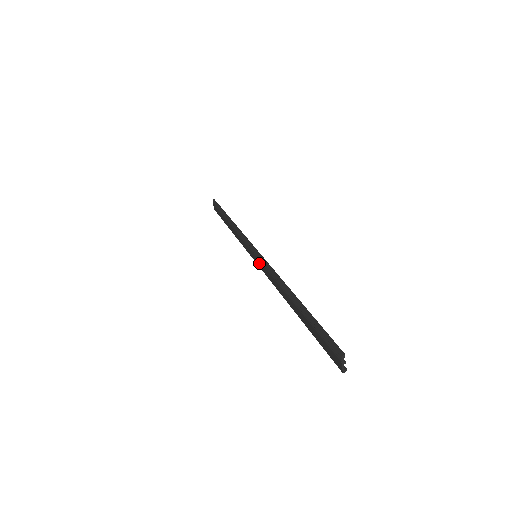
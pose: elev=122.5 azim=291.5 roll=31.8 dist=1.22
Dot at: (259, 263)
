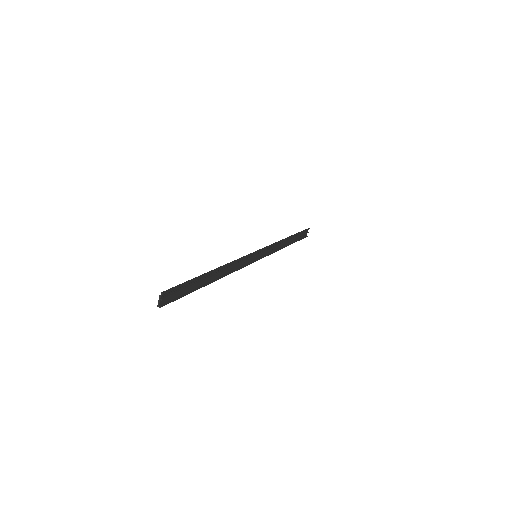
Dot at: occluded
